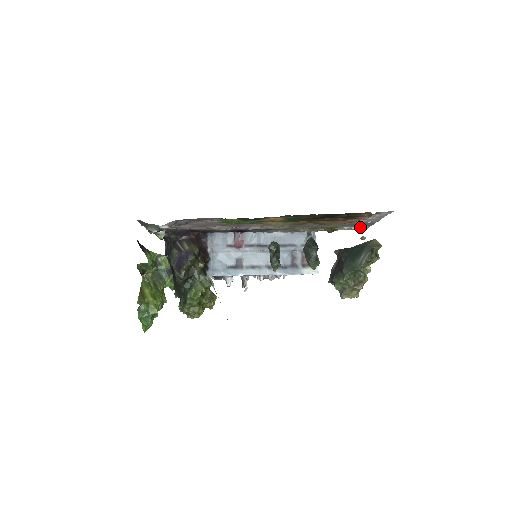
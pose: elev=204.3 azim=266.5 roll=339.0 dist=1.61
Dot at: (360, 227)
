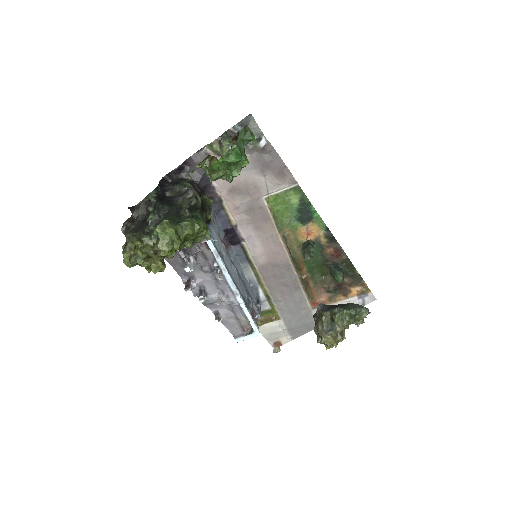
Dot at: (285, 335)
